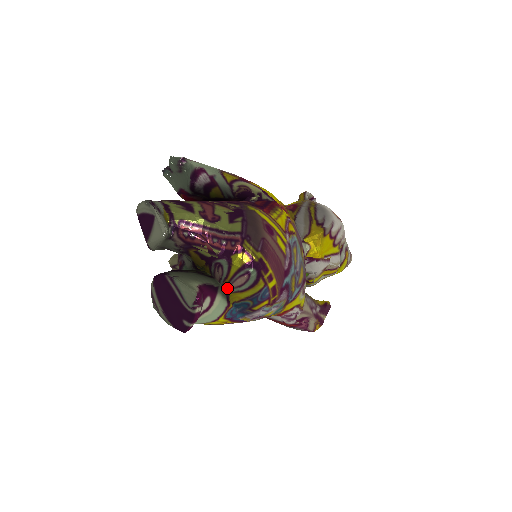
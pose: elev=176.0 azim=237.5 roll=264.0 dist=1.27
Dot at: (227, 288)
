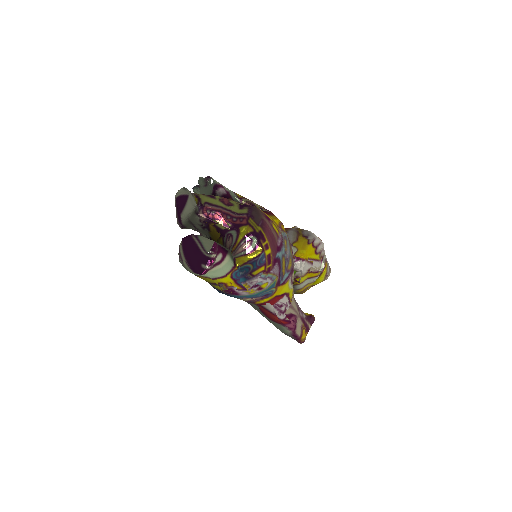
Dot at: (235, 253)
